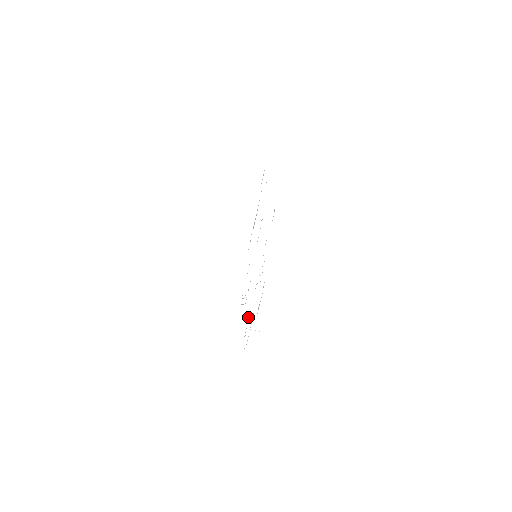
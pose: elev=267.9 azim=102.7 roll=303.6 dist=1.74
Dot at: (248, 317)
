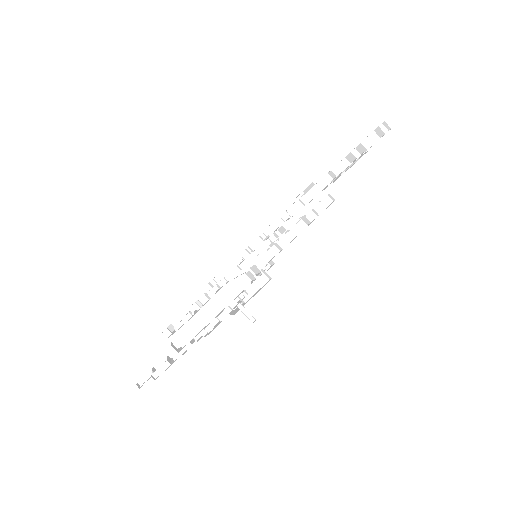
Dot at: occluded
